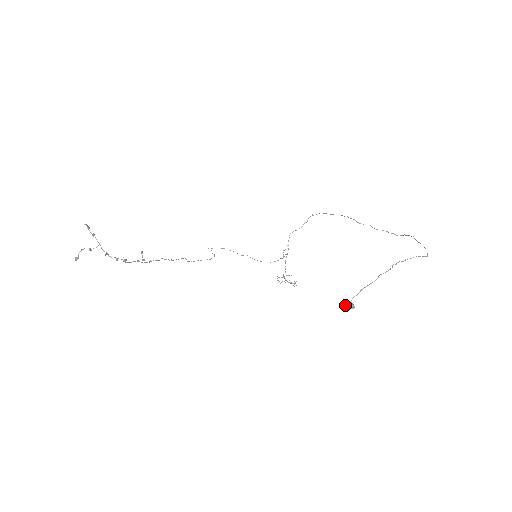
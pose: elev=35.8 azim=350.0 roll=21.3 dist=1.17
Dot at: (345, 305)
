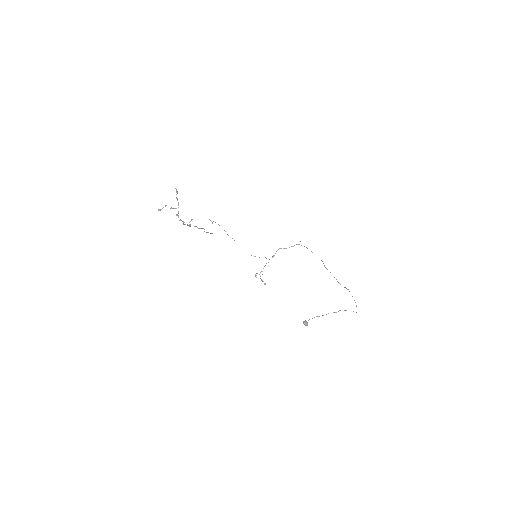
Dot at: (303, 321)
